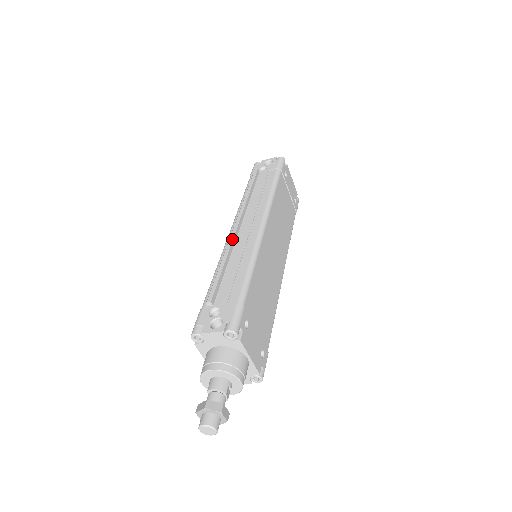
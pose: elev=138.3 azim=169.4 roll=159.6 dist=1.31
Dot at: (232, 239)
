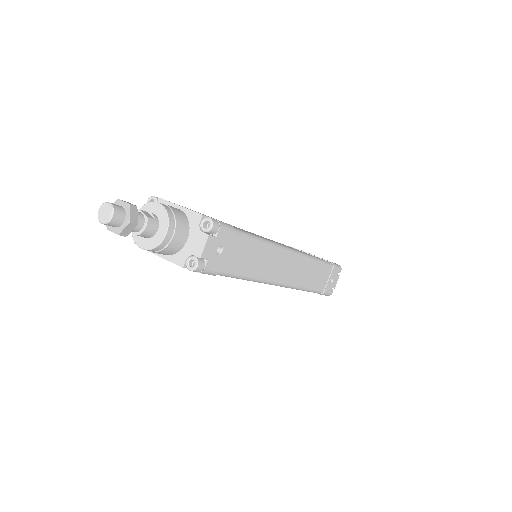
Dot at: occluded
